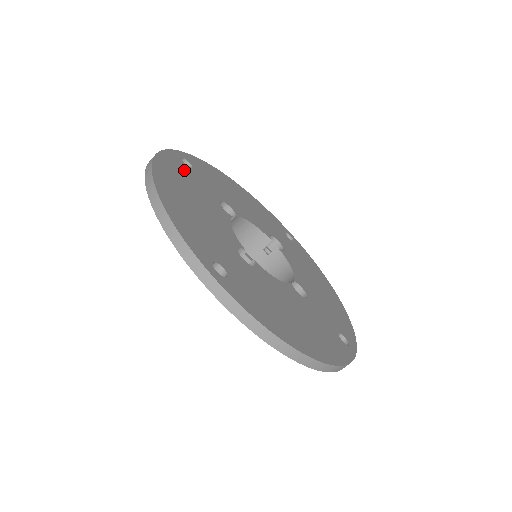
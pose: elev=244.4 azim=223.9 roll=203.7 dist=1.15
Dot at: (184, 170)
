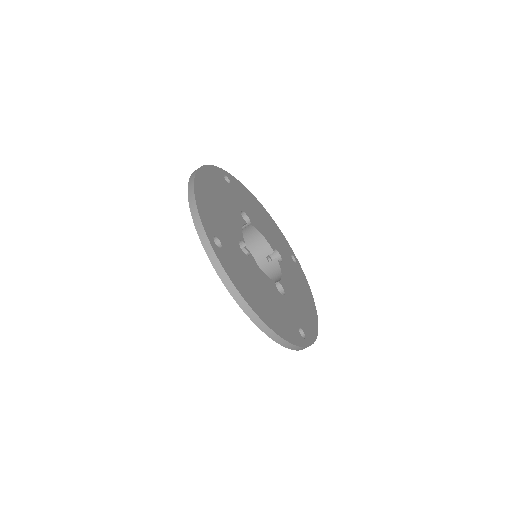
Dot at: (222, 182)
